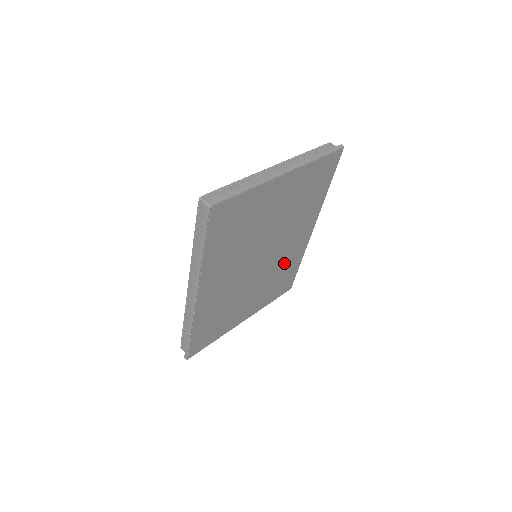
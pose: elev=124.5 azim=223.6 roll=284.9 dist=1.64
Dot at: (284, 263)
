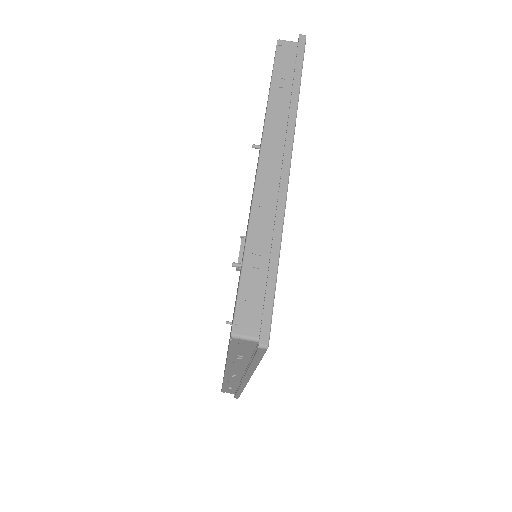
Dot at: occluded
